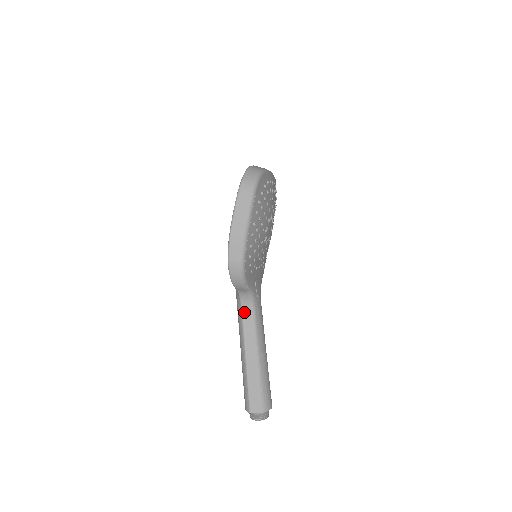
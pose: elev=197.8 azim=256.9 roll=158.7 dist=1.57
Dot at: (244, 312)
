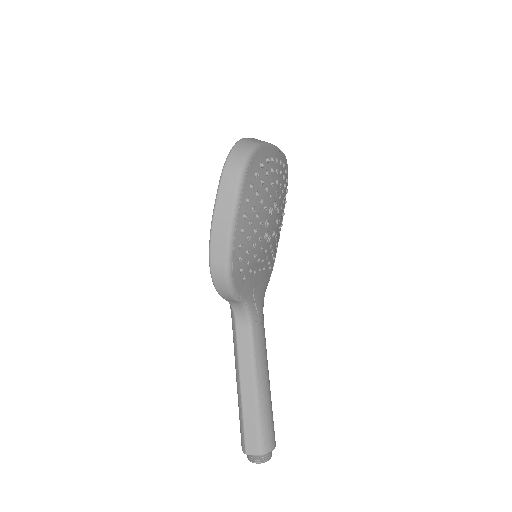
Dot at: (238, 328)
